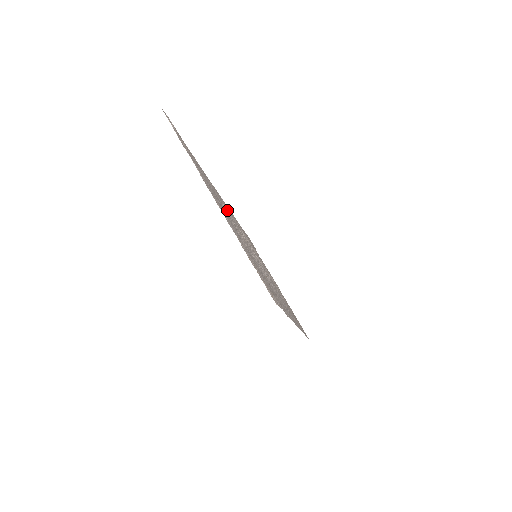
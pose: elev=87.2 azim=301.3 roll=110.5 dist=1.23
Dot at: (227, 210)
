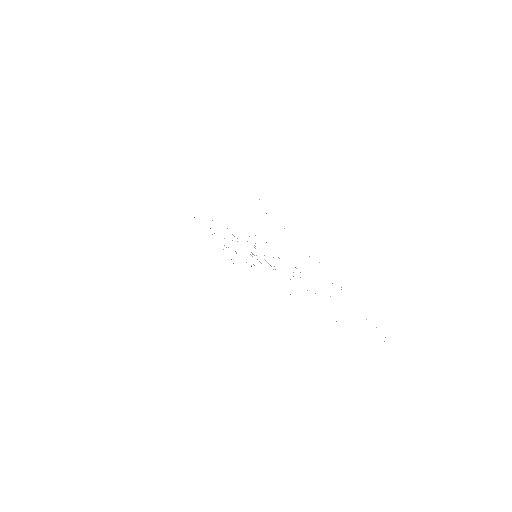
Dot at: occluded
